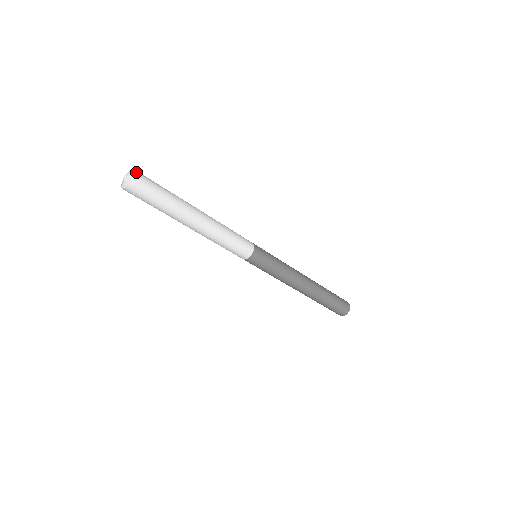
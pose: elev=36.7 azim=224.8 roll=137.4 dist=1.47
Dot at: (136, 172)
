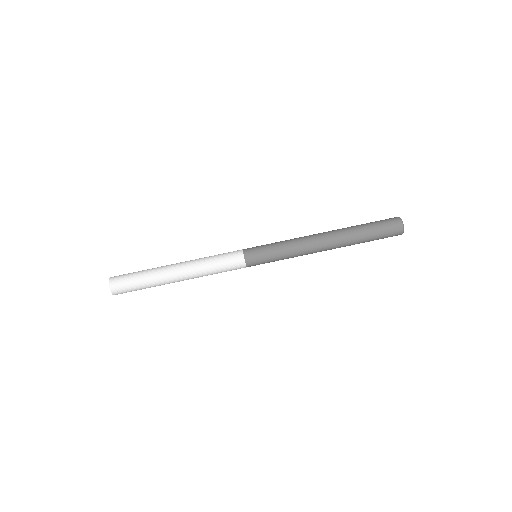
Dot at: (112, 277)
